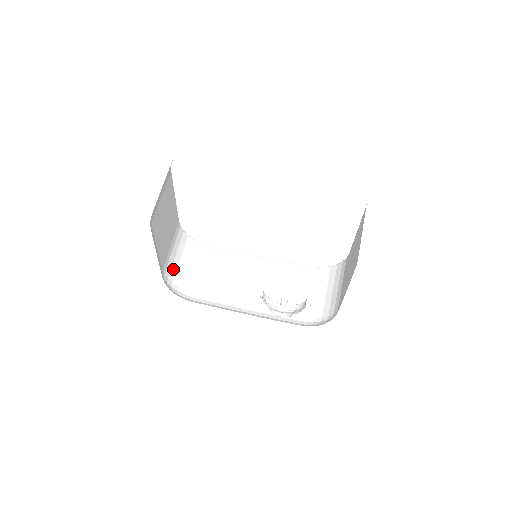
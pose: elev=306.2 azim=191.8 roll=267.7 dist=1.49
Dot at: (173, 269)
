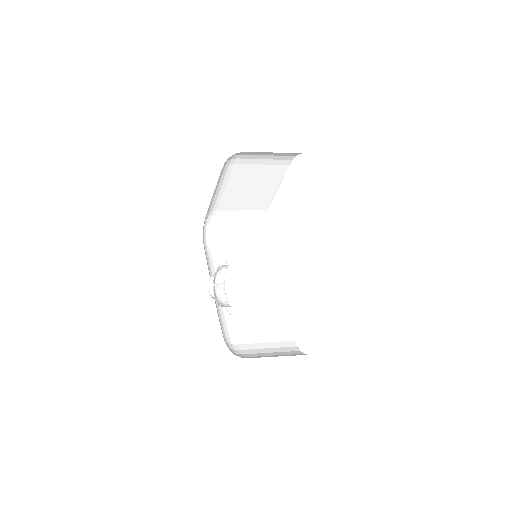
Dot at: (225, 224)
